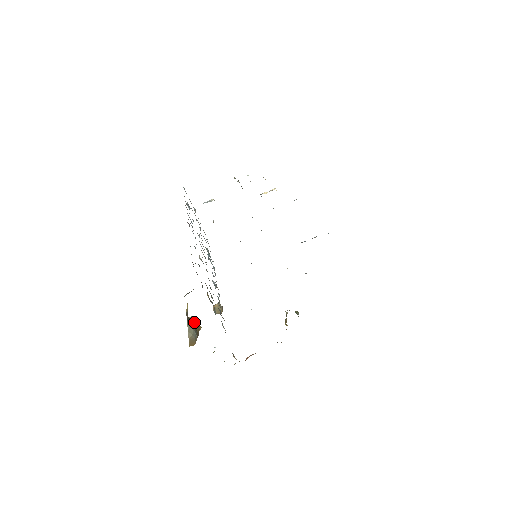
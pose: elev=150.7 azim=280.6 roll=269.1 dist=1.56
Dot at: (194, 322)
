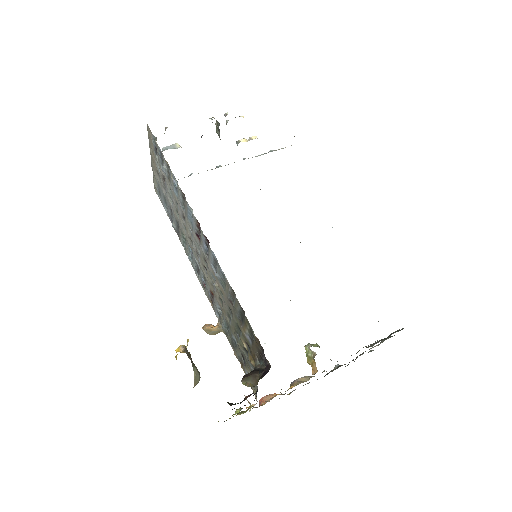
Dot at: (188, 354)
